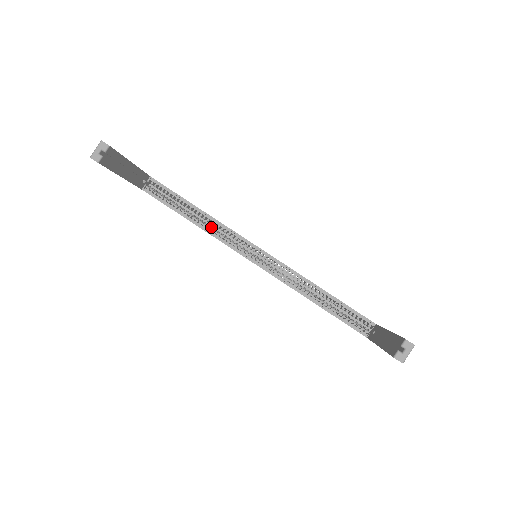
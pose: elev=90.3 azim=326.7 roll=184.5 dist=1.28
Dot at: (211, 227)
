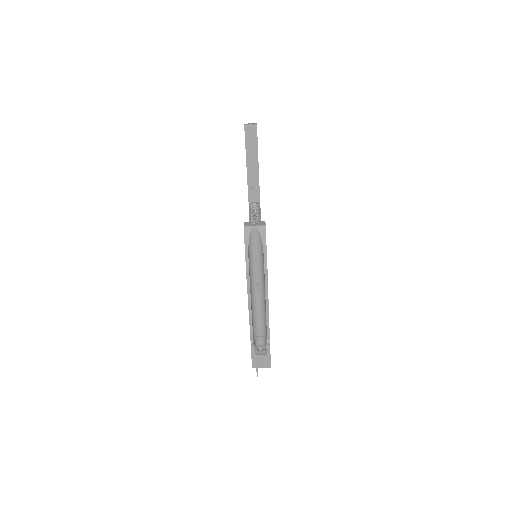
Dot at: occluded
